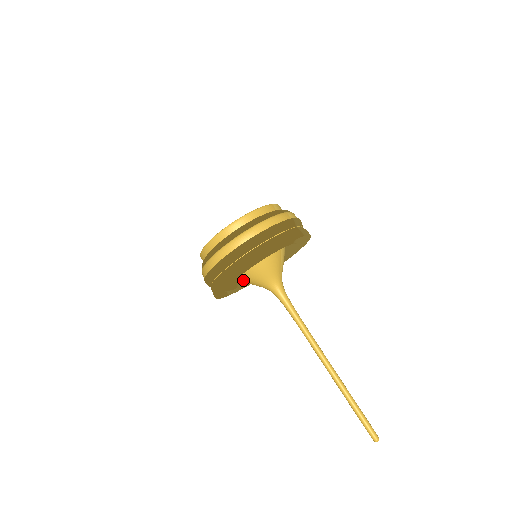
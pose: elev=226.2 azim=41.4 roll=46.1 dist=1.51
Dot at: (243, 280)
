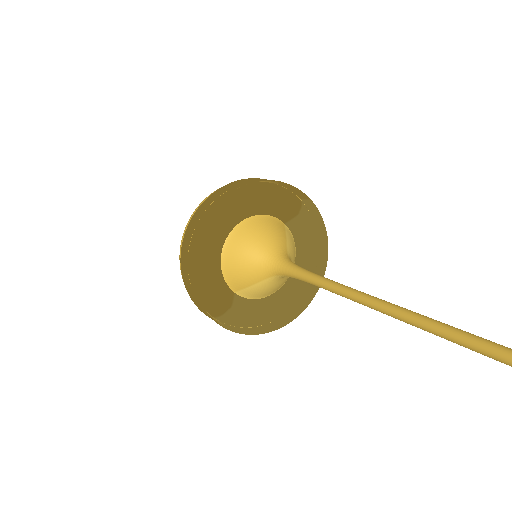
Dot at: (235, 263)
